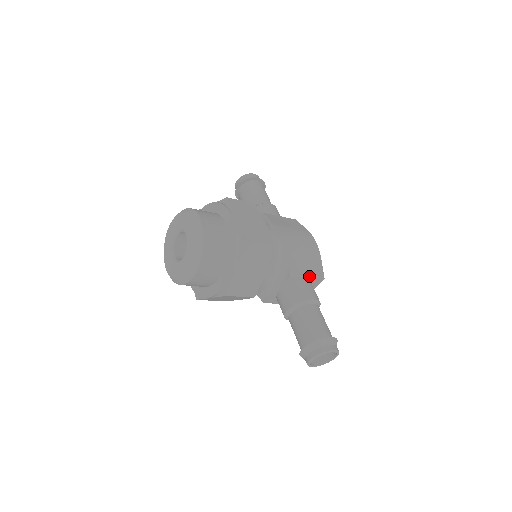
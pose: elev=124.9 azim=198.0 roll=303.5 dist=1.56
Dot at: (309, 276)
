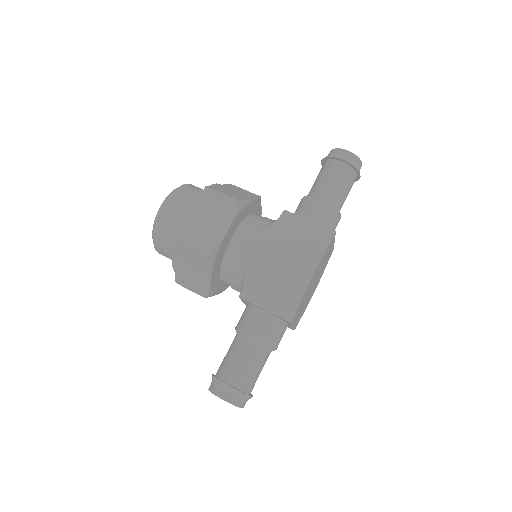
Dot at: (268, 309)
